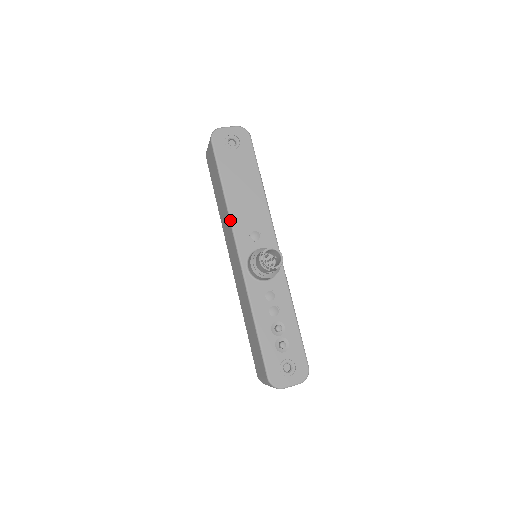
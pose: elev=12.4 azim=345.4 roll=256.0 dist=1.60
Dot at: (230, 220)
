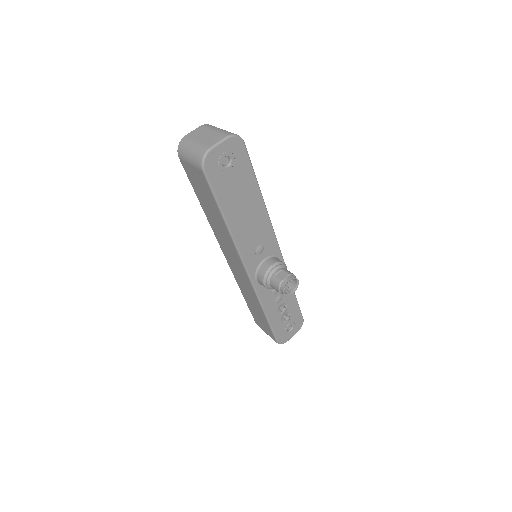
Dot at: (236, 248)
